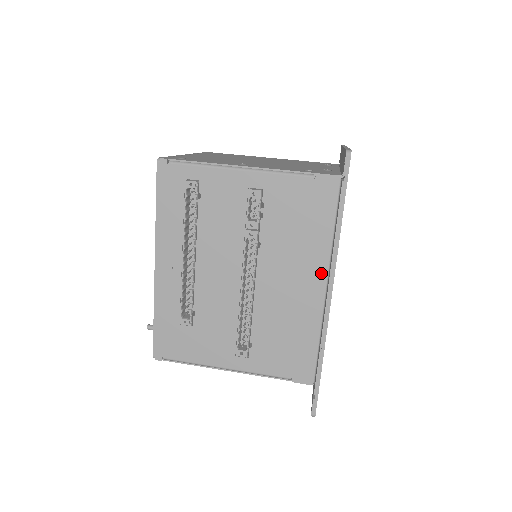
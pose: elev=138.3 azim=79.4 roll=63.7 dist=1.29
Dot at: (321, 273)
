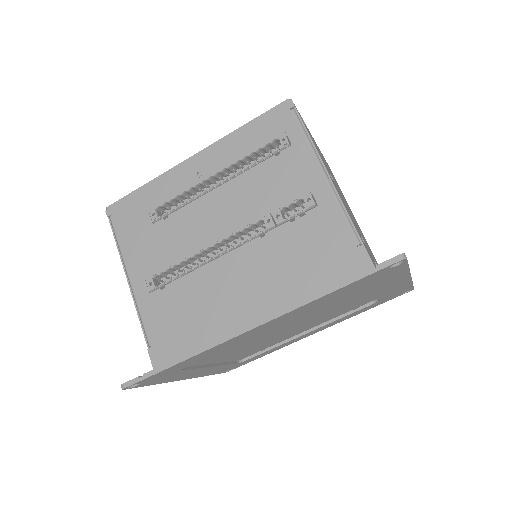
Dot at: (269, 311)
